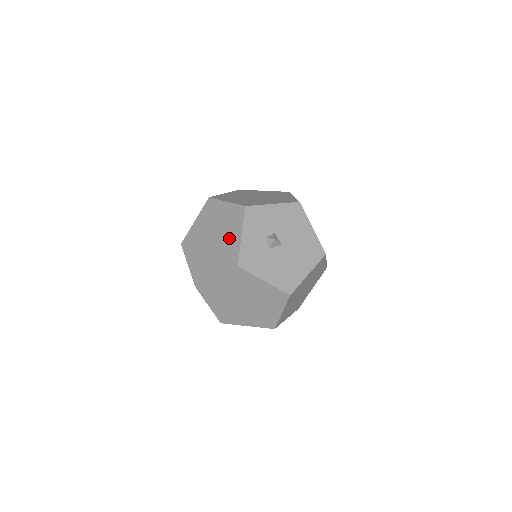
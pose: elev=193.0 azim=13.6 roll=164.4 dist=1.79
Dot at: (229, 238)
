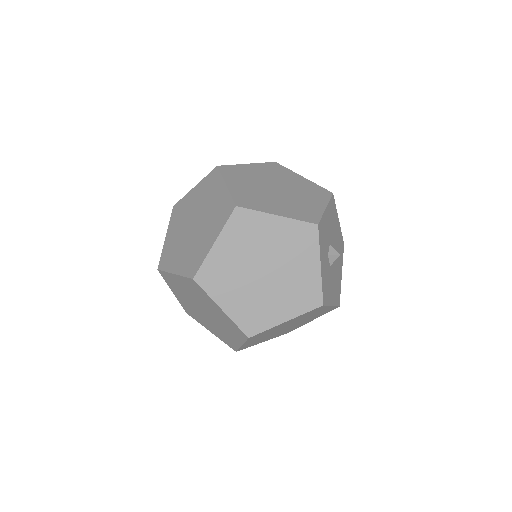
Dot at: (298, 269)
